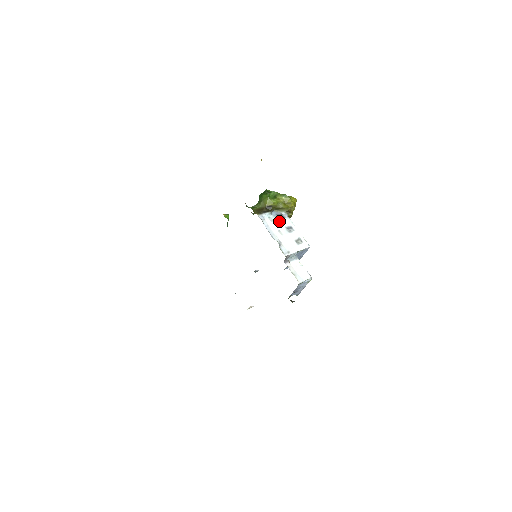
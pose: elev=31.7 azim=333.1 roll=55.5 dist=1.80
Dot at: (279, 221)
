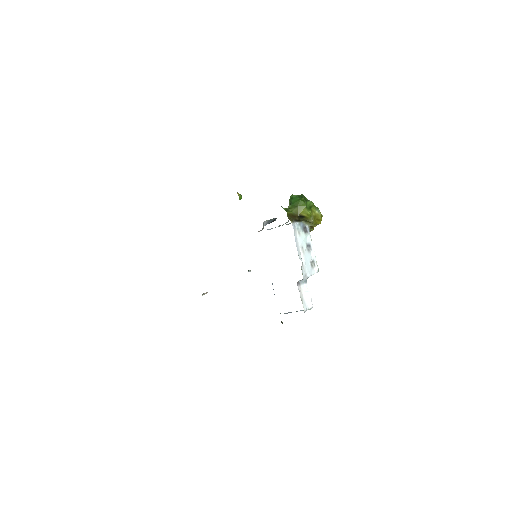
Dot at: (304, 235)
